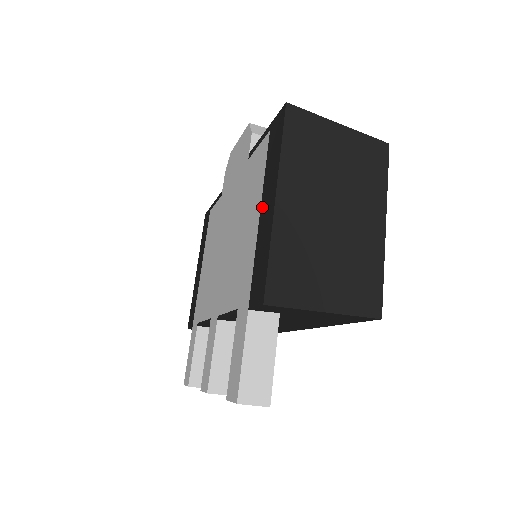
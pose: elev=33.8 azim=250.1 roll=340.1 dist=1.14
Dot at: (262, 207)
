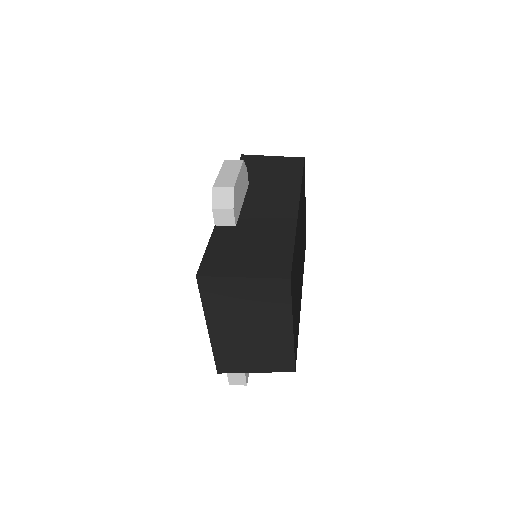
Dot at: occluded
